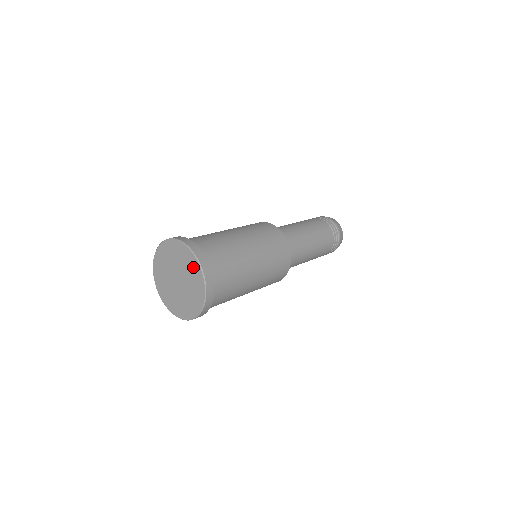
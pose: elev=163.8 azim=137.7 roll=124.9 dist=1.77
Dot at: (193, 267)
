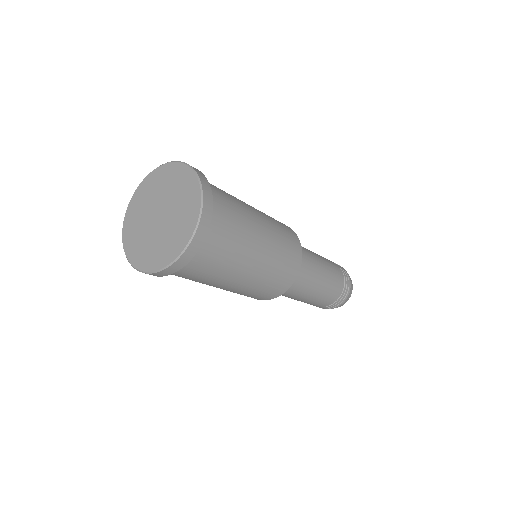
Dot at: (160, 177)
